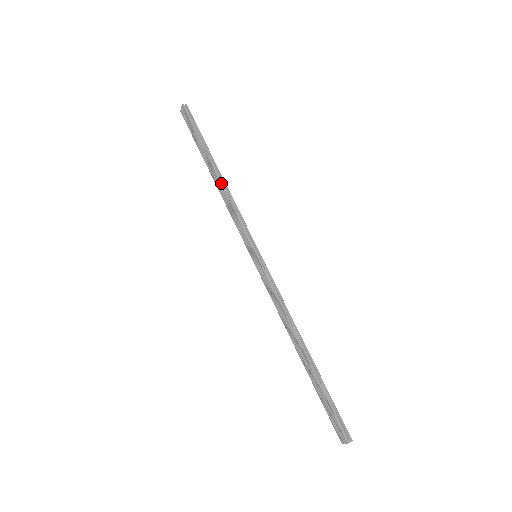
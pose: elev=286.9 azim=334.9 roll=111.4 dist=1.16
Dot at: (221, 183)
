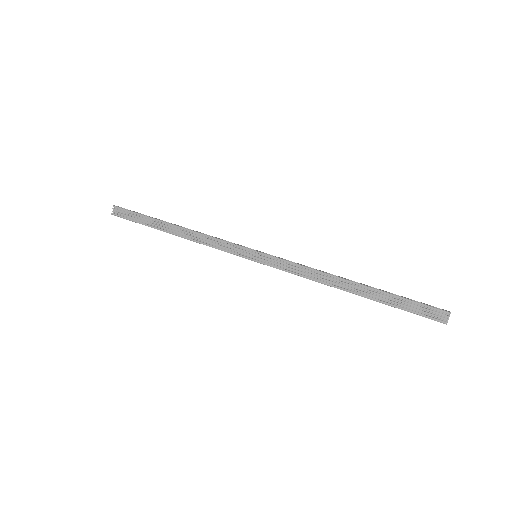
Dot at: (188, 229)
